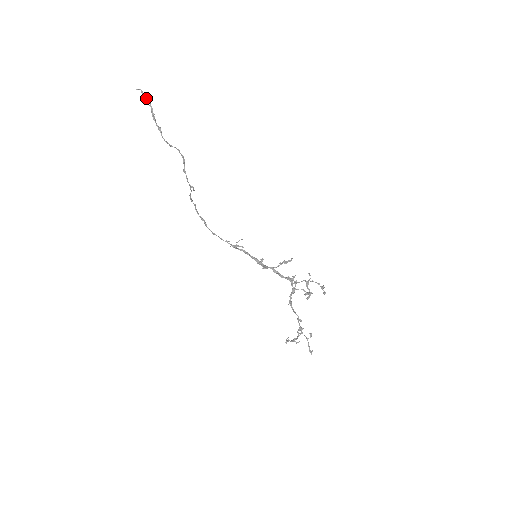
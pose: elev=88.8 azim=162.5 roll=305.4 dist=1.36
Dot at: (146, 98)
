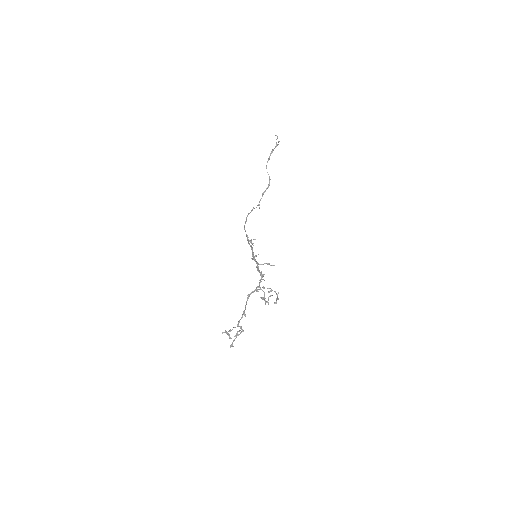
Dot at: occluded
